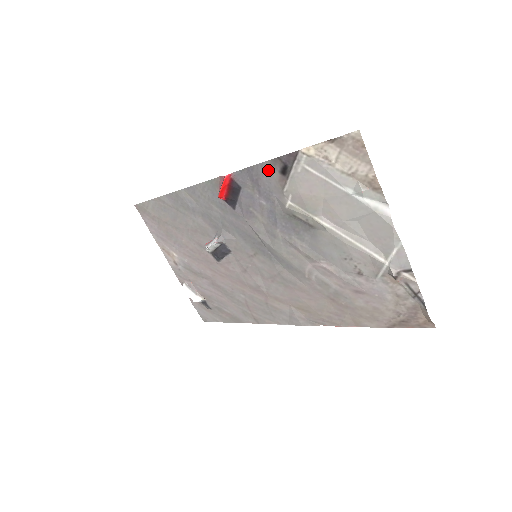
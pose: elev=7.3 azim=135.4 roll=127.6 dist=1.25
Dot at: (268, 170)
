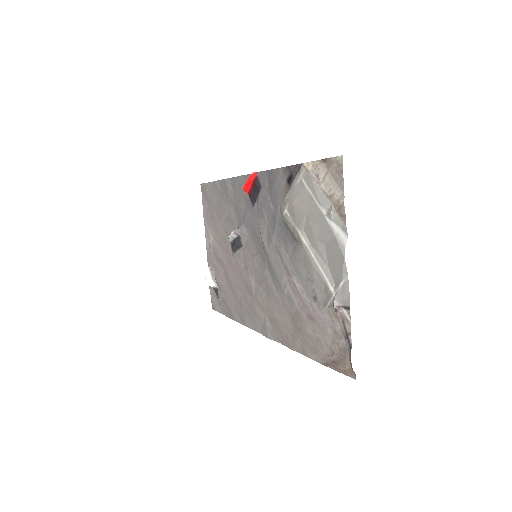
Dot at: (280, 176)
